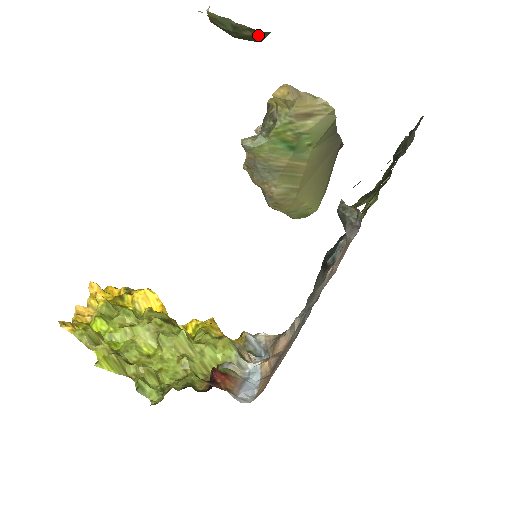
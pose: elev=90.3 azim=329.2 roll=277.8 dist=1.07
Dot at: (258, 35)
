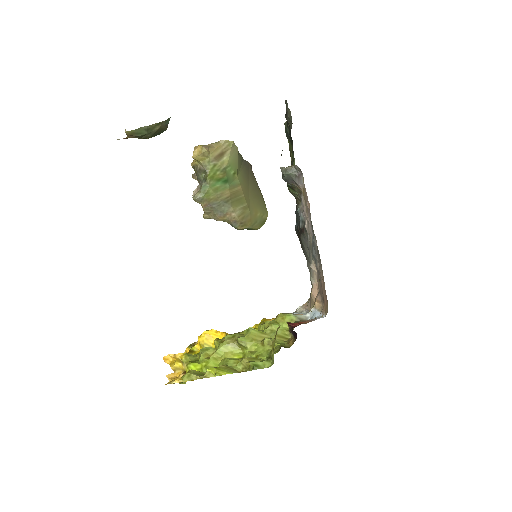
Dot at: (164, 125)
